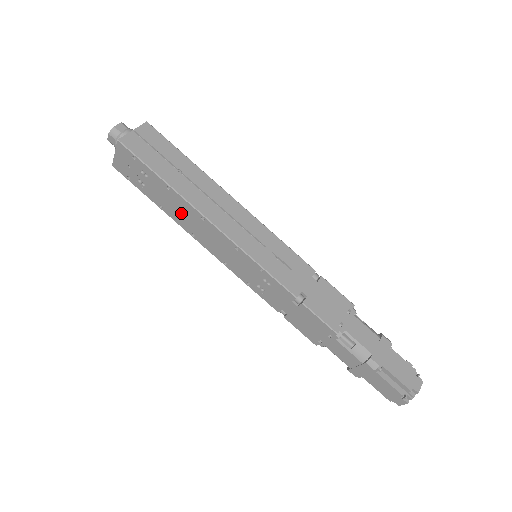
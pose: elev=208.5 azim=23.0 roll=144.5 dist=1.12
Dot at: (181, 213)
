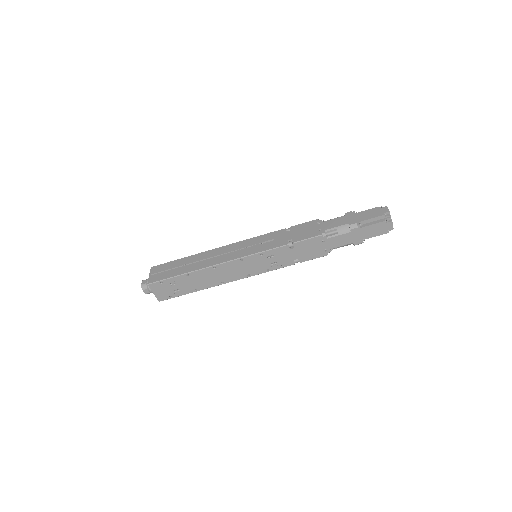
Dot at: (205, 279)
